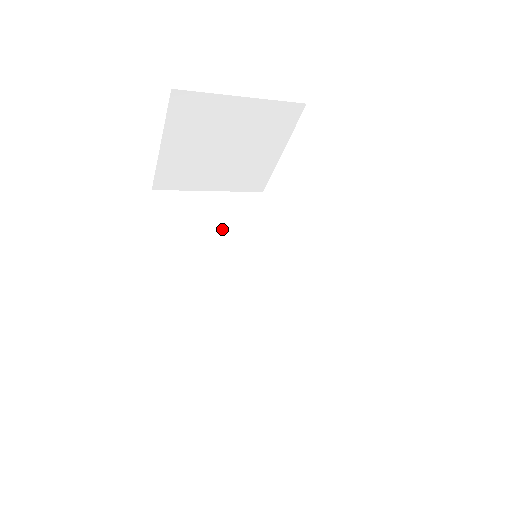
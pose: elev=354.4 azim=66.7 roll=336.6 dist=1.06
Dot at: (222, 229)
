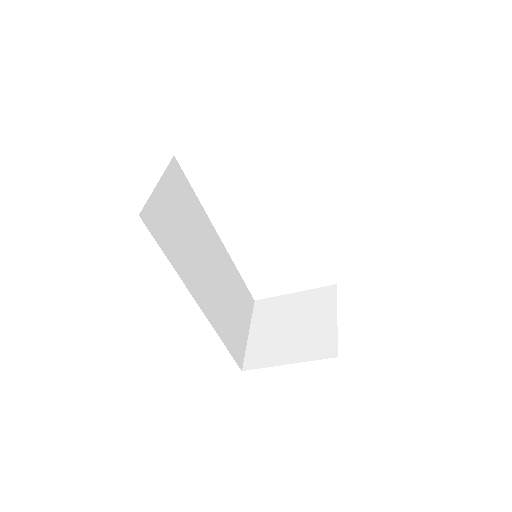
Dot at: (181, 219)
